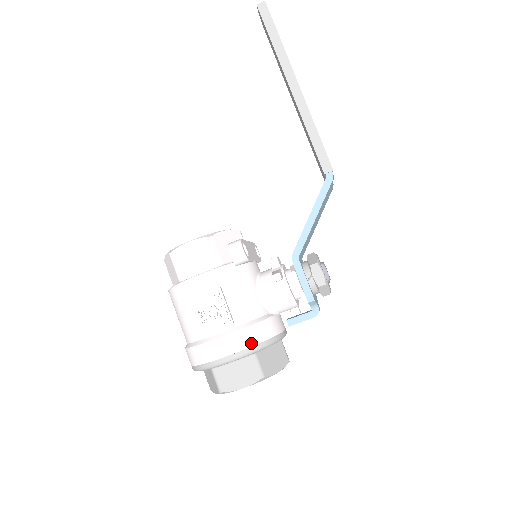
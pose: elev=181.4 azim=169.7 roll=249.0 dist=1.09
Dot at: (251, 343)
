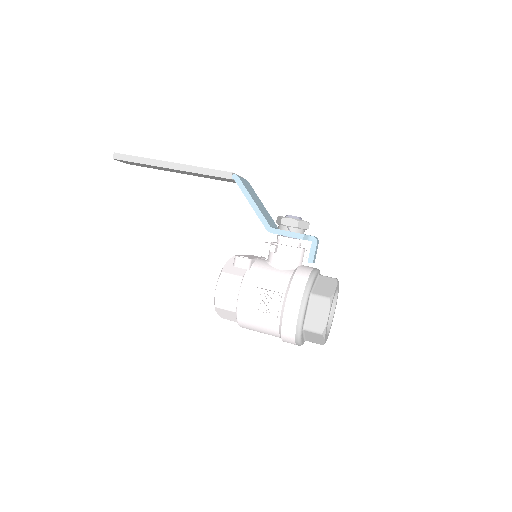
Dot at: (301, 291)
